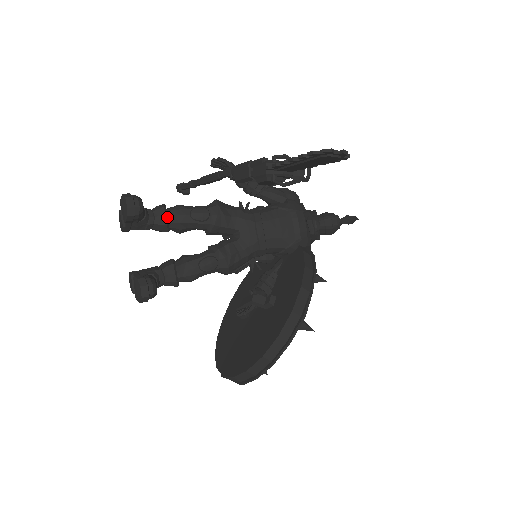
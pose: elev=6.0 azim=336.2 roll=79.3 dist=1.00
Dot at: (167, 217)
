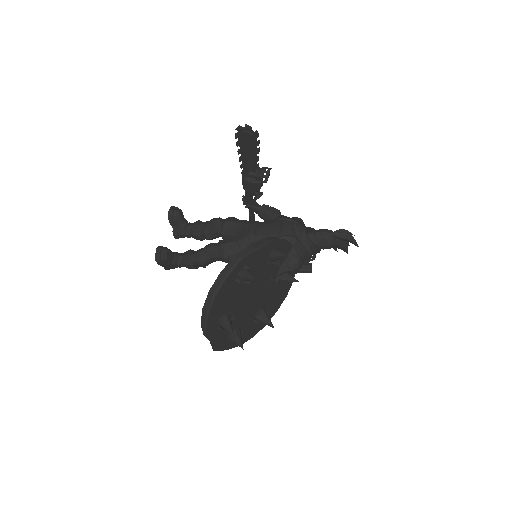
Dot at: (198, 225)
